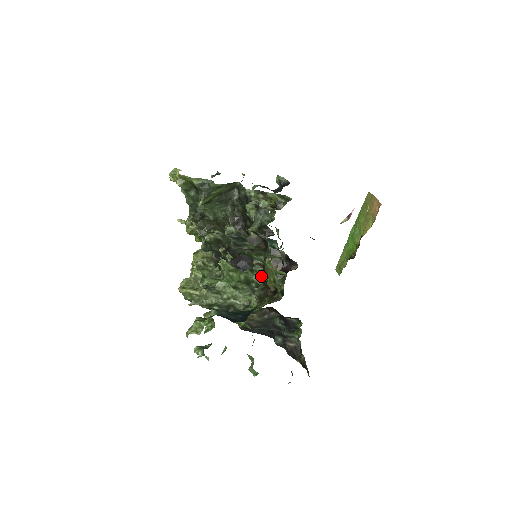
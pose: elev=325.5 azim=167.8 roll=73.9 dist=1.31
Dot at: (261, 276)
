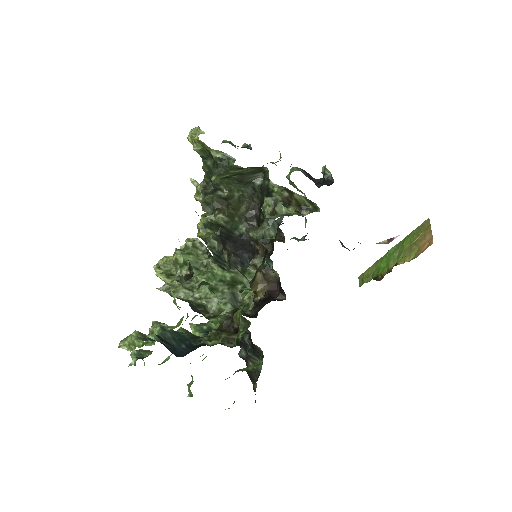
Dot at: occluded
